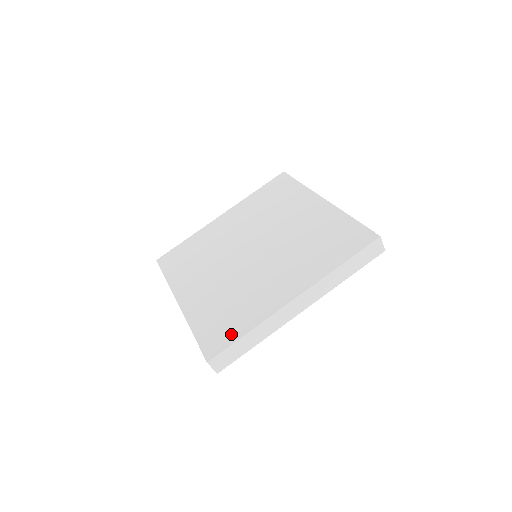
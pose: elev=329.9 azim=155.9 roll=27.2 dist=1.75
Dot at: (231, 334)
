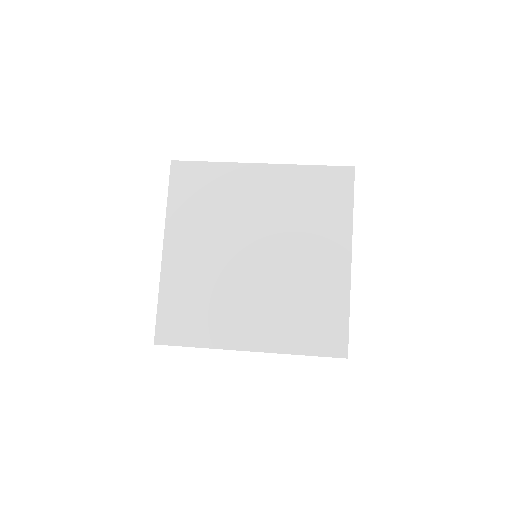
Dot at: (338, 326)
